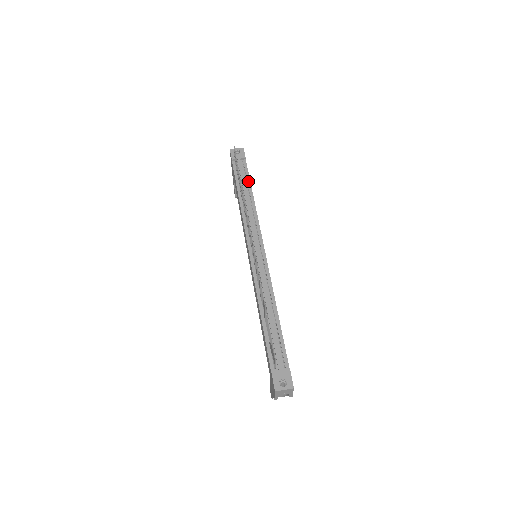
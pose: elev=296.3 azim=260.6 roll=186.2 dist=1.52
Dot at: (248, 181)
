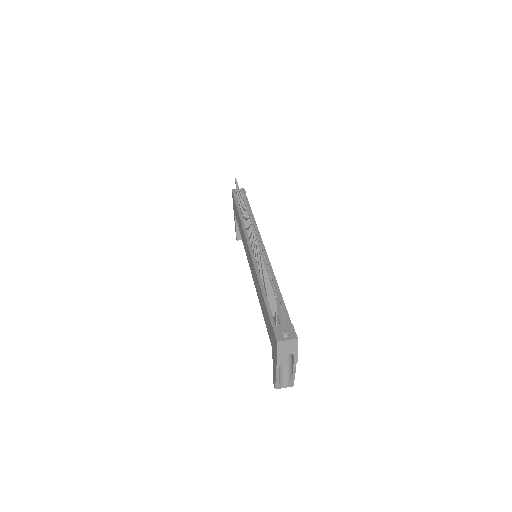
Dot at: (248, 207)
